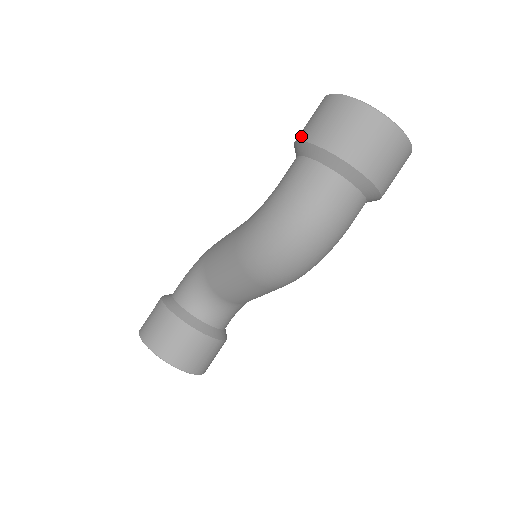
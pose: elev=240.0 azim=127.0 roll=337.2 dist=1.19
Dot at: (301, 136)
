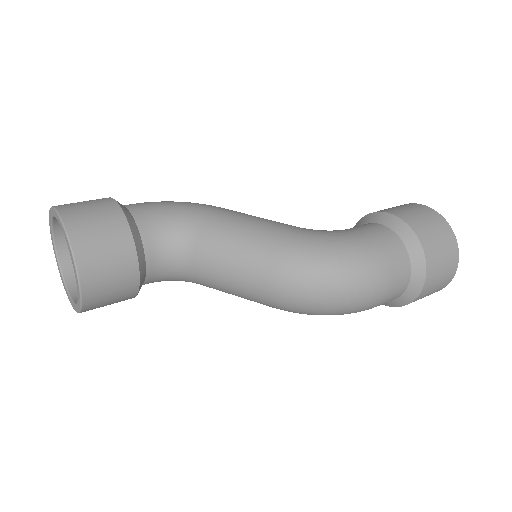
Dot at: (402, 216)
